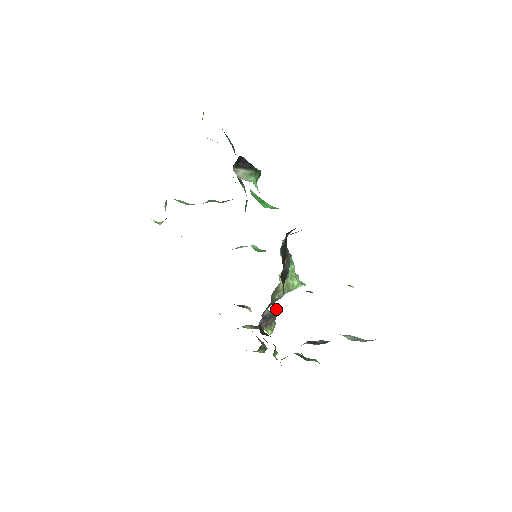
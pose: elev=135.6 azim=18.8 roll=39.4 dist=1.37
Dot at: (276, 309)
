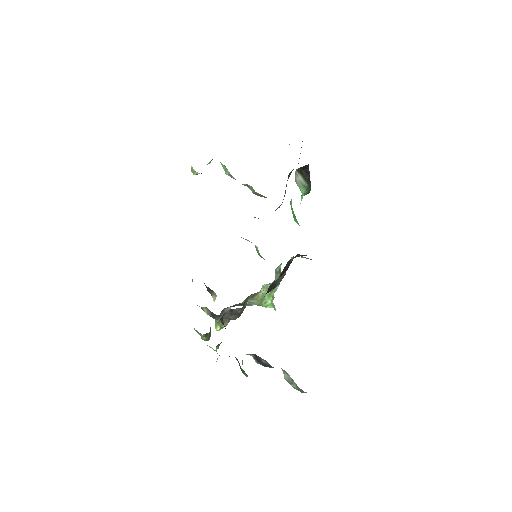
Dot at: occluded
